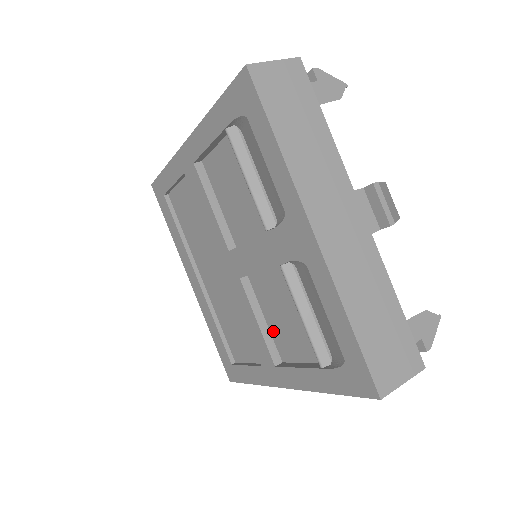
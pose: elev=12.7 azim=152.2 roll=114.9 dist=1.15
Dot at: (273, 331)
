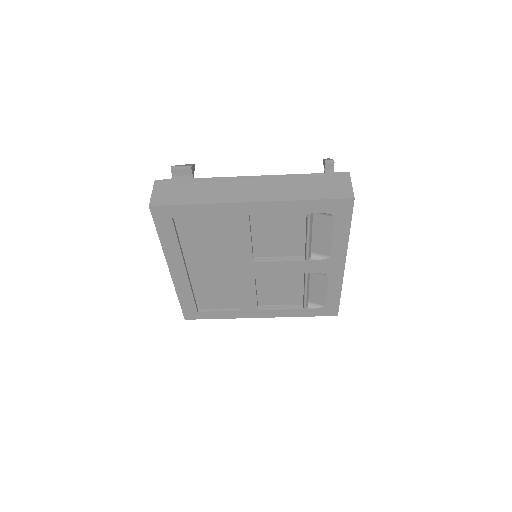
Dot at: (261, 294)
